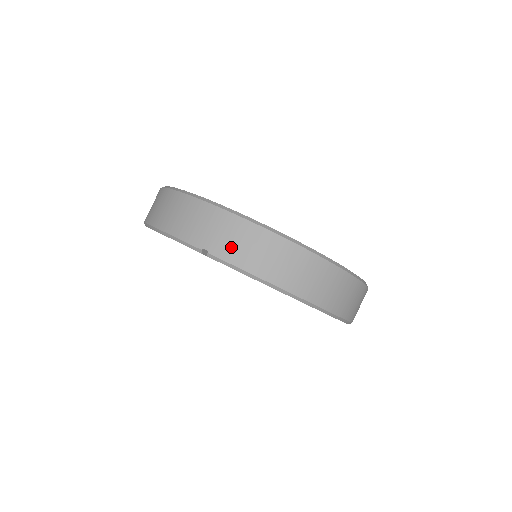
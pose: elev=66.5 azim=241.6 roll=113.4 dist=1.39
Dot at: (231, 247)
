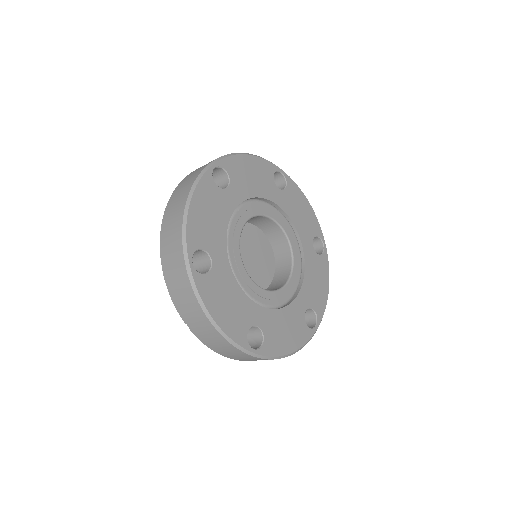
Dot at: (205, 338)
